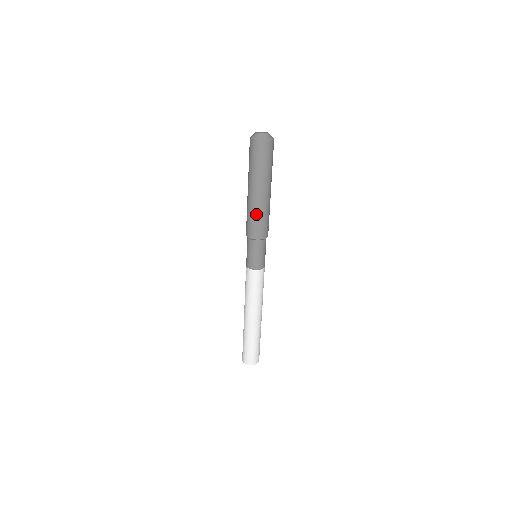
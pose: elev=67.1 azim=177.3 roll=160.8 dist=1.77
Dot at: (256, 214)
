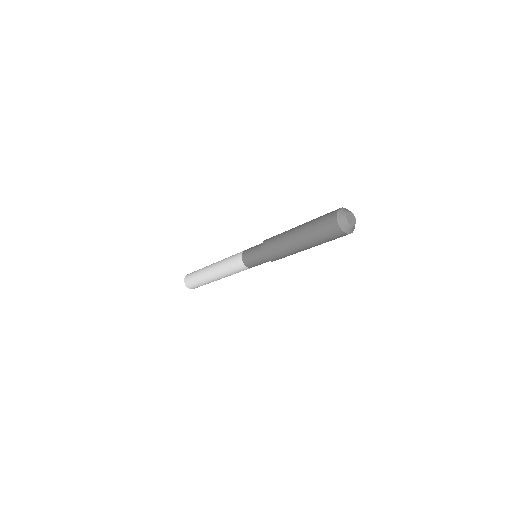
Dot at: (284, 252)
